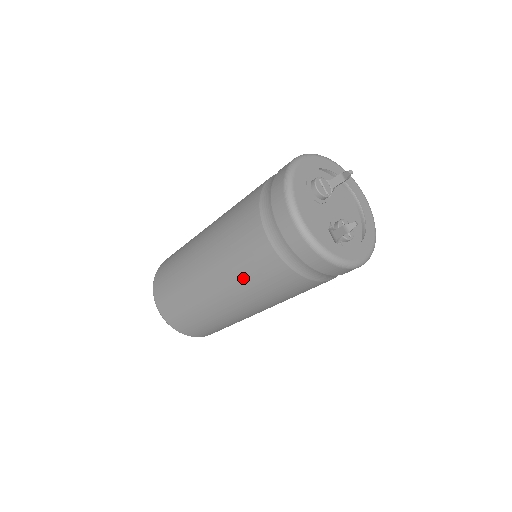
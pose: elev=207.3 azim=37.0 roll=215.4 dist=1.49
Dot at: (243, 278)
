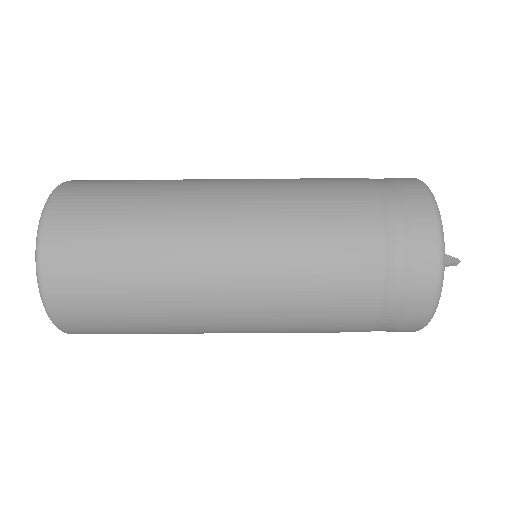
Dot at: (296, 218)
